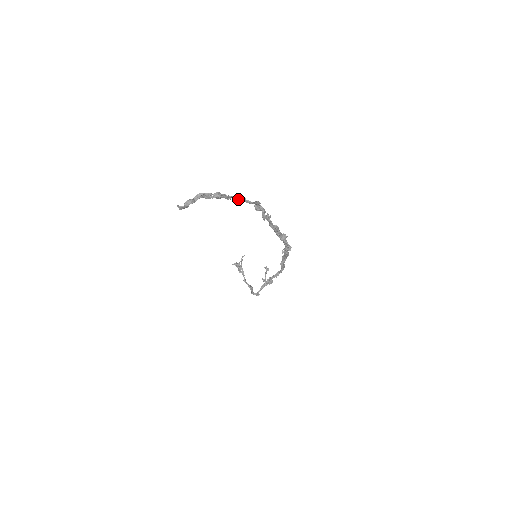
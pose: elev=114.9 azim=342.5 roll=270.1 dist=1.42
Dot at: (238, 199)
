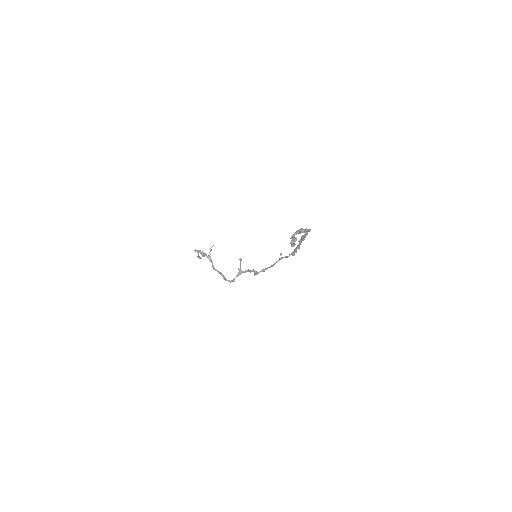
Dot at: (306, 231)
